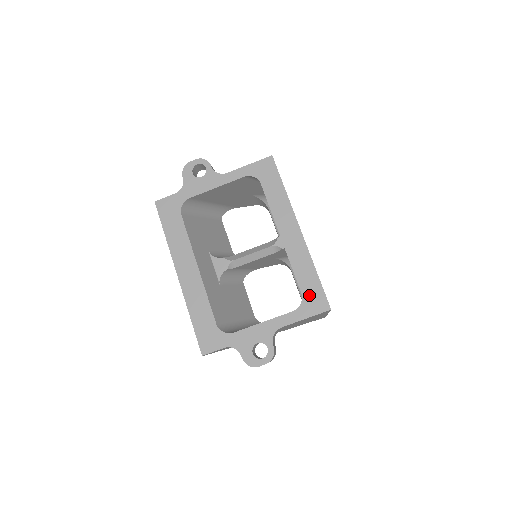
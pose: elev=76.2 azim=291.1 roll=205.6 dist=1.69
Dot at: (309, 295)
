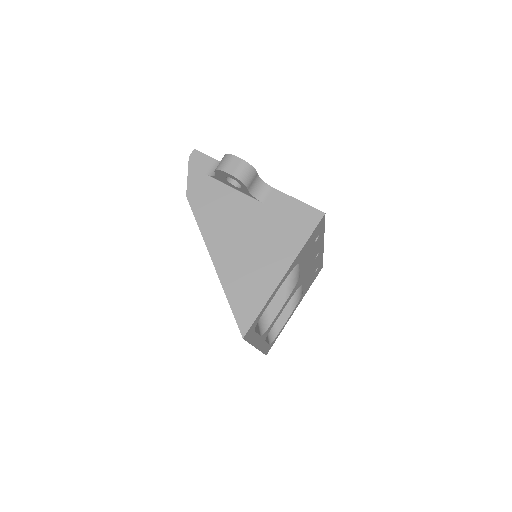
Dot at: occluded
